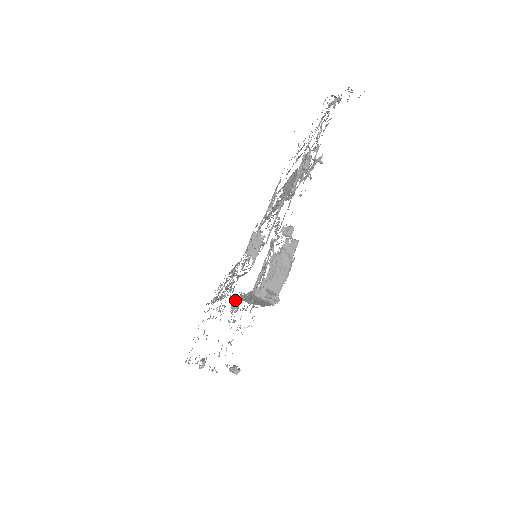
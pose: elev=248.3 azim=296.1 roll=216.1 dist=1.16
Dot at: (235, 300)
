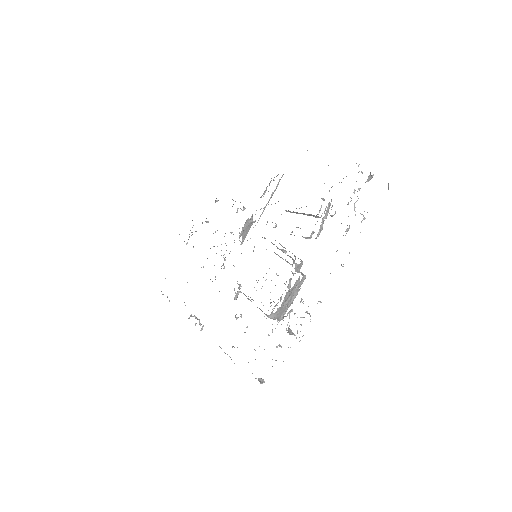
Dot at: (237, 292)
